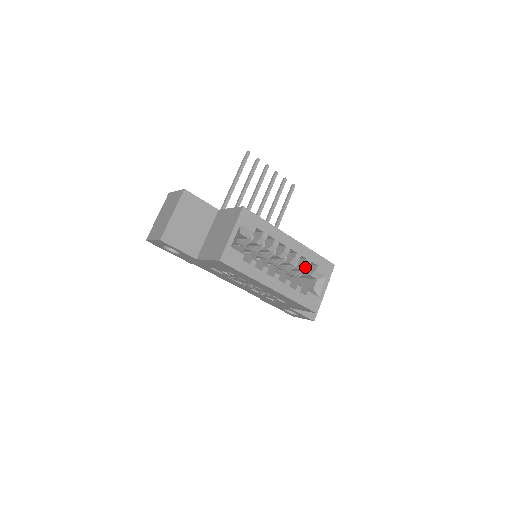
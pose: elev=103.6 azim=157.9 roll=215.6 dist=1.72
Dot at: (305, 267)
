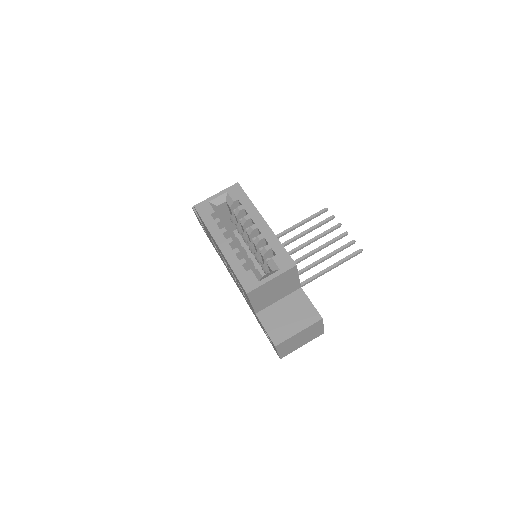
Dot at: (264, 251)
